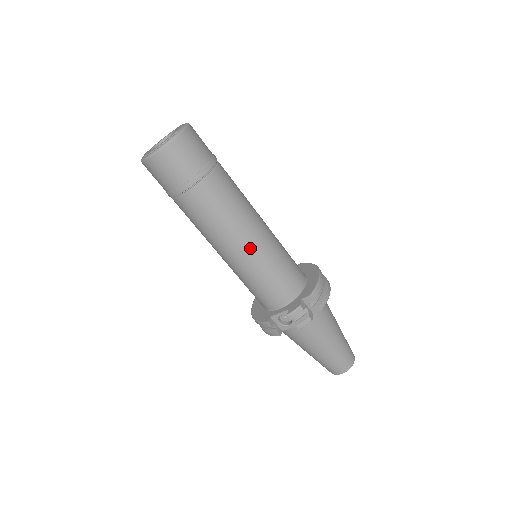
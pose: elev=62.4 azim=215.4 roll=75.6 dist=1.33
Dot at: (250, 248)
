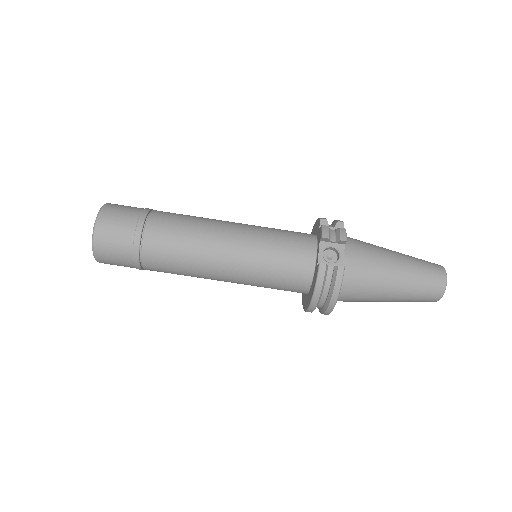
Dot at: (236, 229)
